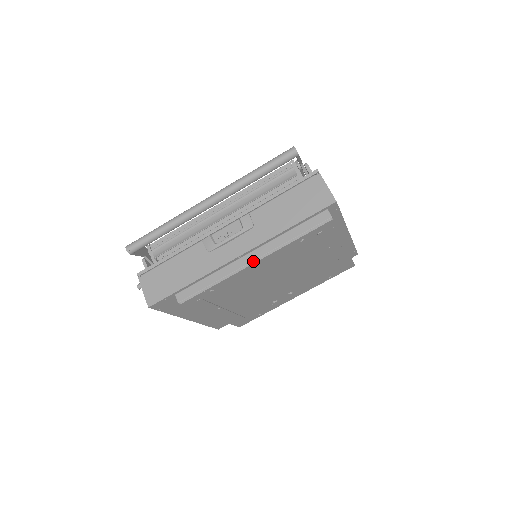
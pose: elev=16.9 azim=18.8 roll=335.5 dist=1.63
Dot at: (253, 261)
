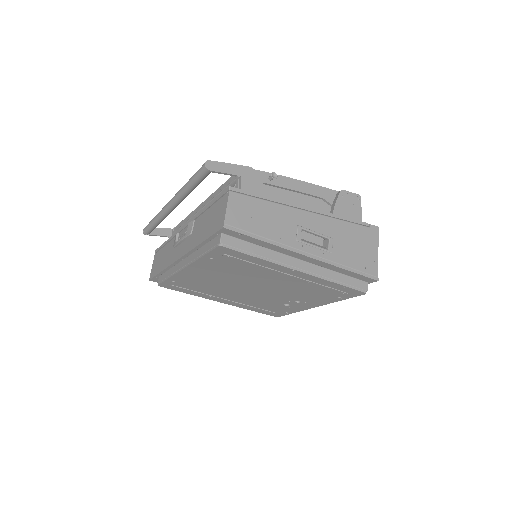
Dot at: (184, 266)
